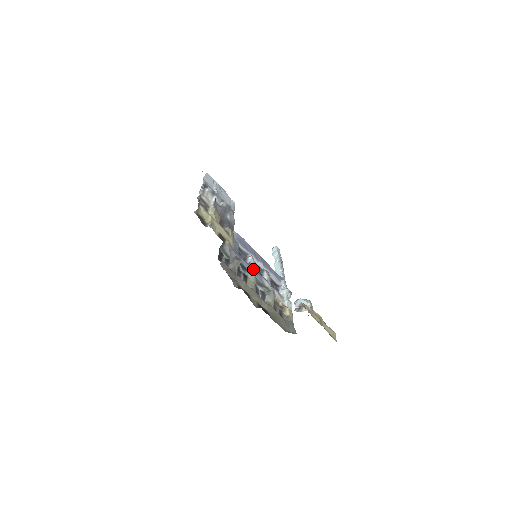
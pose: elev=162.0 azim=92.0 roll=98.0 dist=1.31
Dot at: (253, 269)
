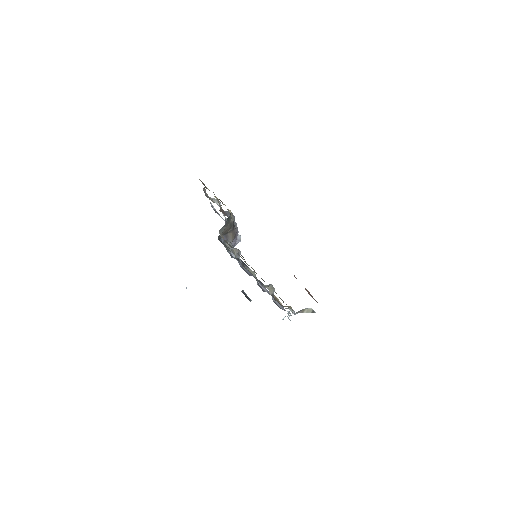
Dot at: occluded
